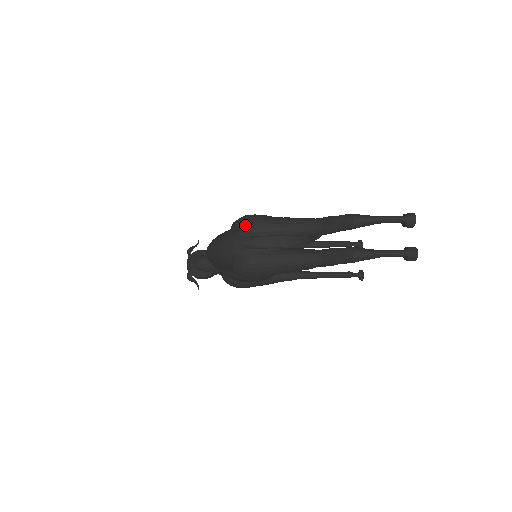
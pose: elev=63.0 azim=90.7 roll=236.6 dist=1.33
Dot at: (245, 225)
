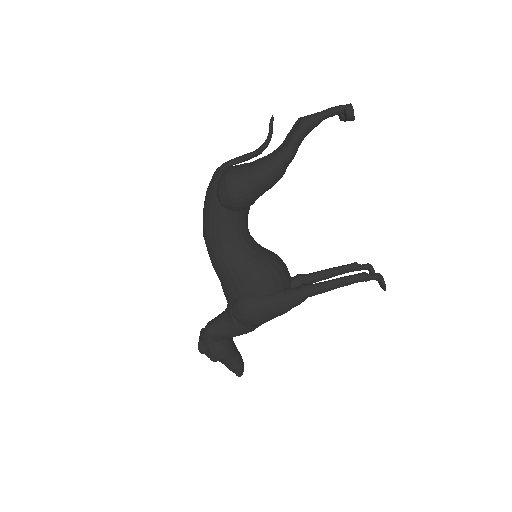
Dot at: occluded
